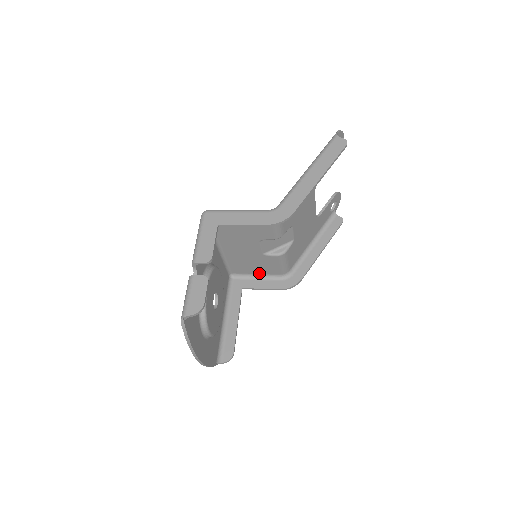
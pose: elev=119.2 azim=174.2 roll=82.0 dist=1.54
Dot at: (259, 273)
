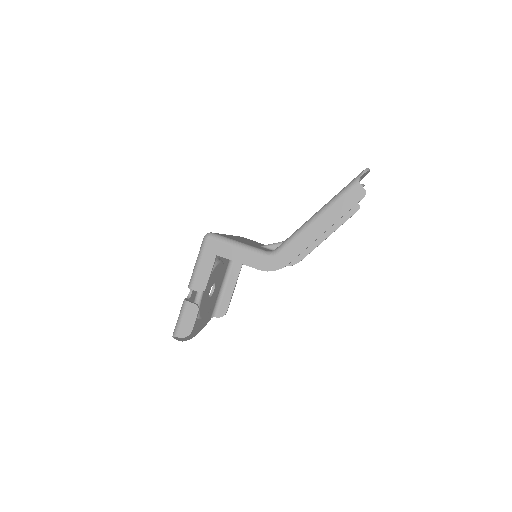
Dot at: occluded
